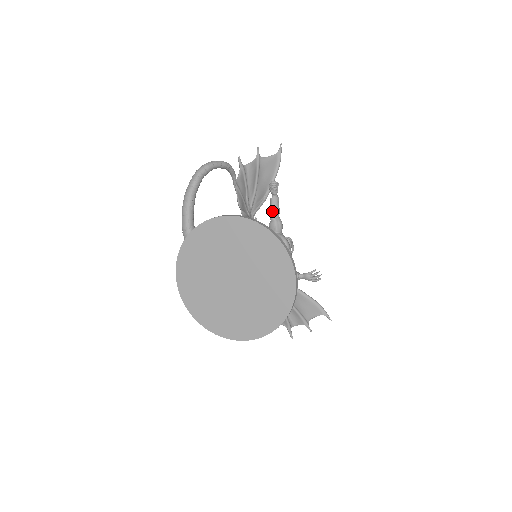
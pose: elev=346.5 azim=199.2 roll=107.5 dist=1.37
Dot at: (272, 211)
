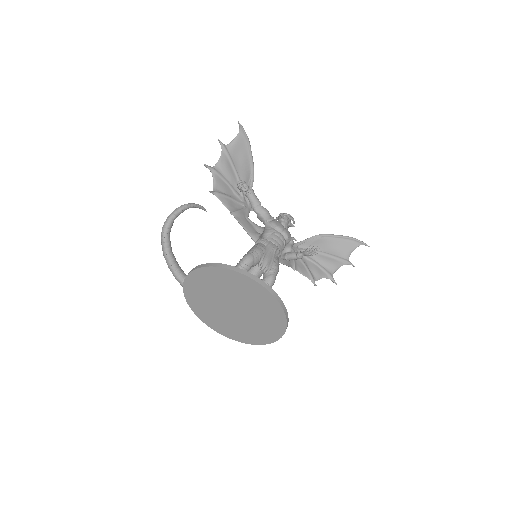
Dot at: (252, 206)
